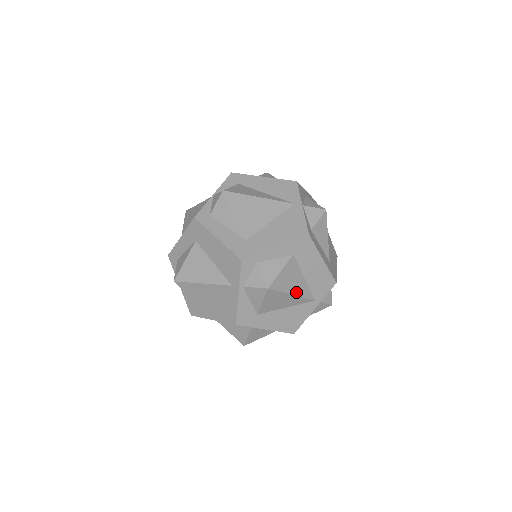
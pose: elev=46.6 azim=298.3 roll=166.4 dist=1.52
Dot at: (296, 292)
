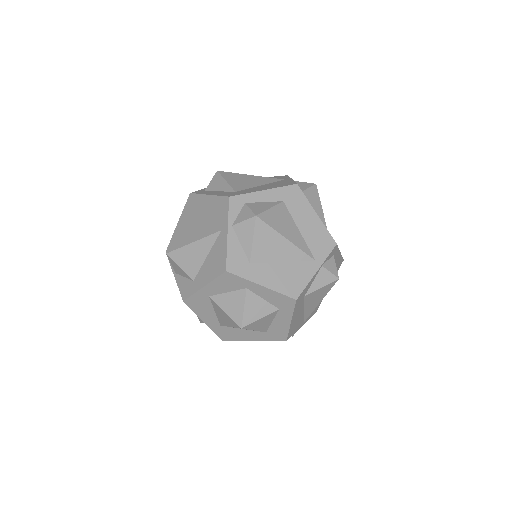
Dot at: (290, 239)
